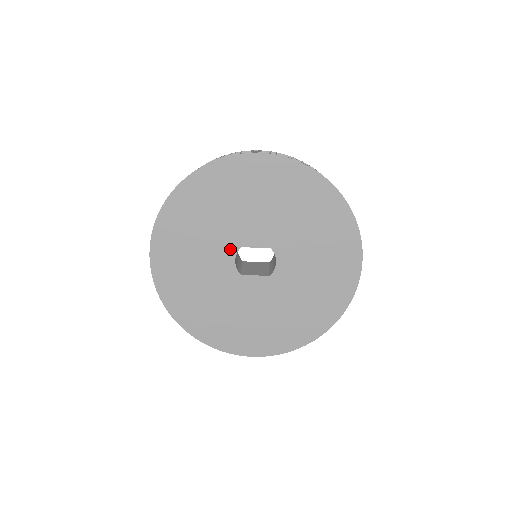
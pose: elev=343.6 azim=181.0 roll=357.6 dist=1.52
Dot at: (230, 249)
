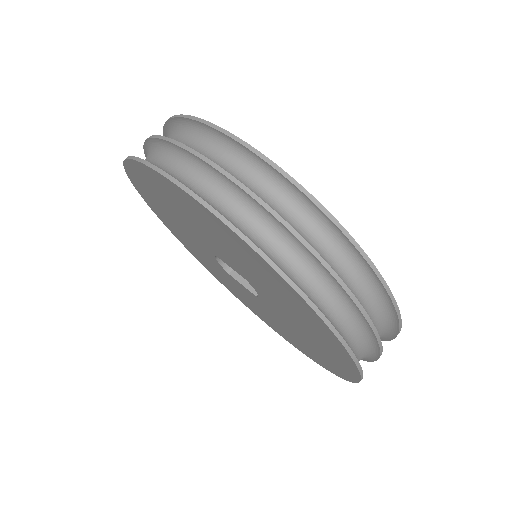
Dot at: (207, 249)
